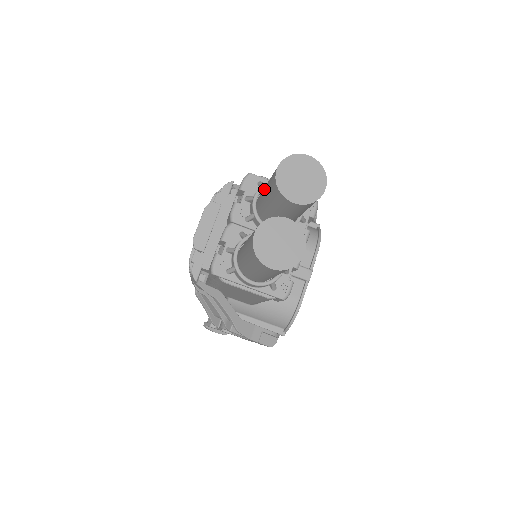
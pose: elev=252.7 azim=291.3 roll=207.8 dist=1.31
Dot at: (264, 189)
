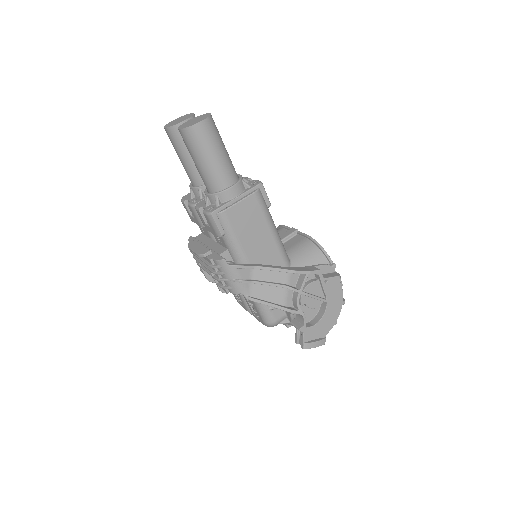
Dot at: (182, 163)
